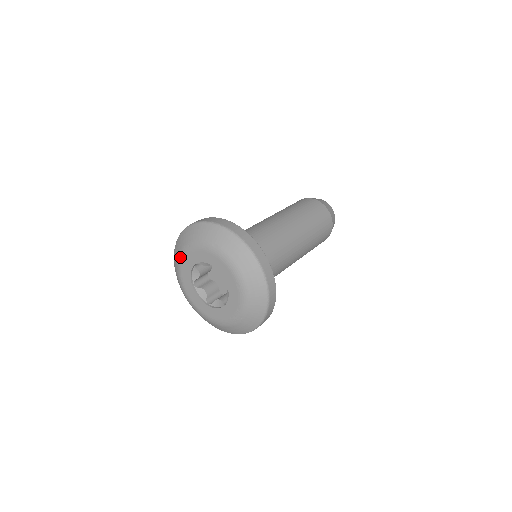
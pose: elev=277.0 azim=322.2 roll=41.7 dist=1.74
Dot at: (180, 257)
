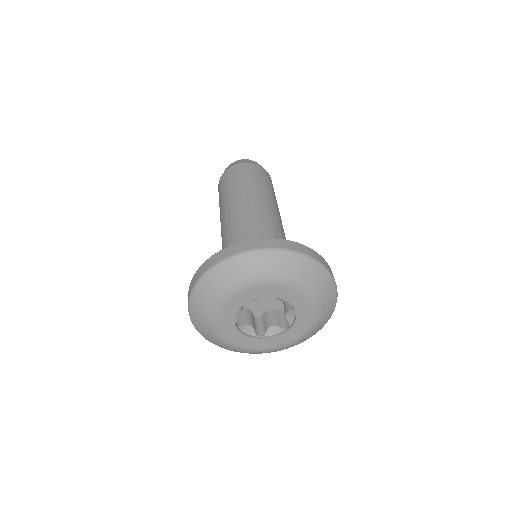
Dot at: (263, 280)
